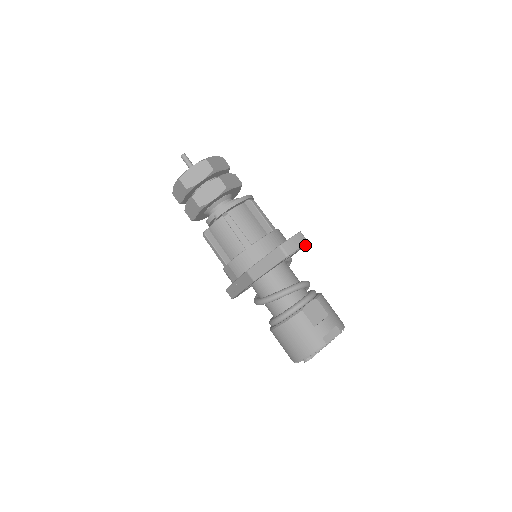
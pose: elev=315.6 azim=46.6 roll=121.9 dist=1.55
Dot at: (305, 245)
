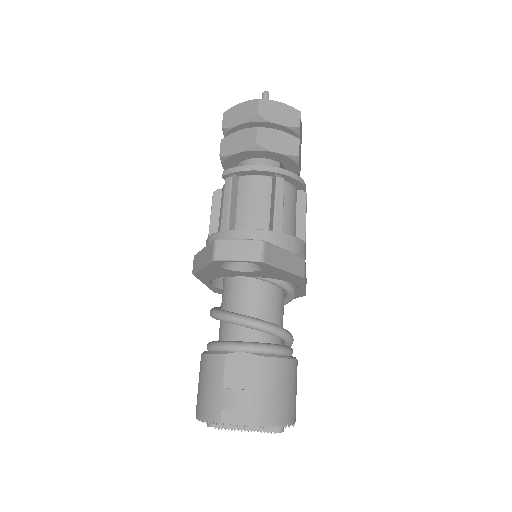
Dot at: (294, 274)
